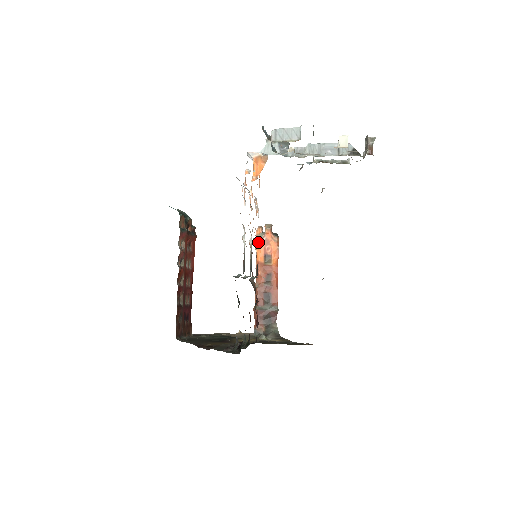
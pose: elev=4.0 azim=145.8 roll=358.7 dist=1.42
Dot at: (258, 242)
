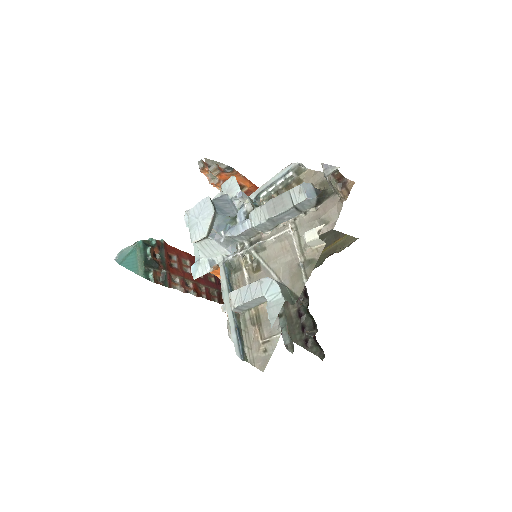
Dot at: (217, 187)
